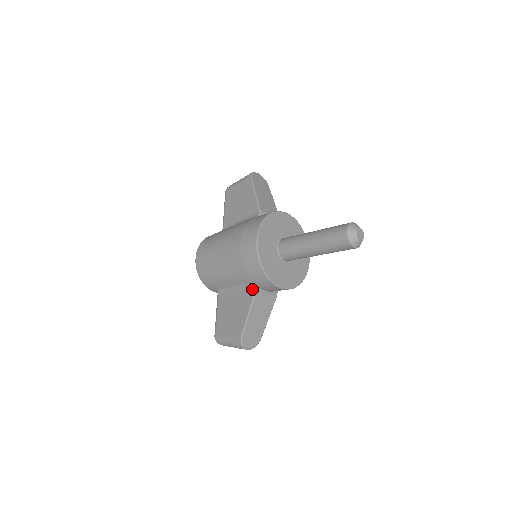
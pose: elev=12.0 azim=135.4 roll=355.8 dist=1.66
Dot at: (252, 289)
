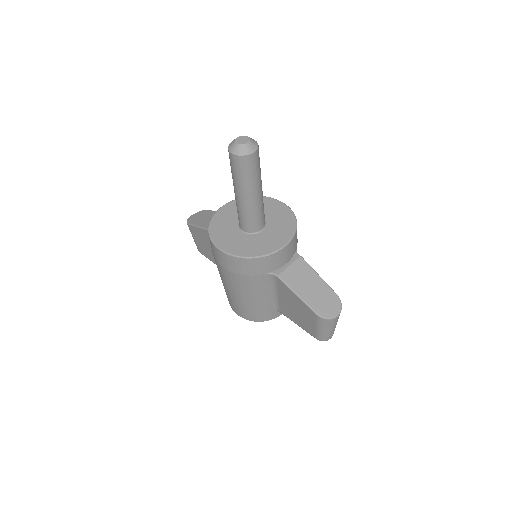
Dot at: (274, 278)
